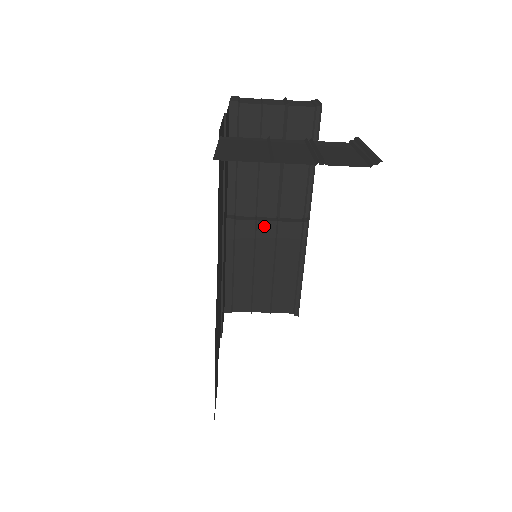
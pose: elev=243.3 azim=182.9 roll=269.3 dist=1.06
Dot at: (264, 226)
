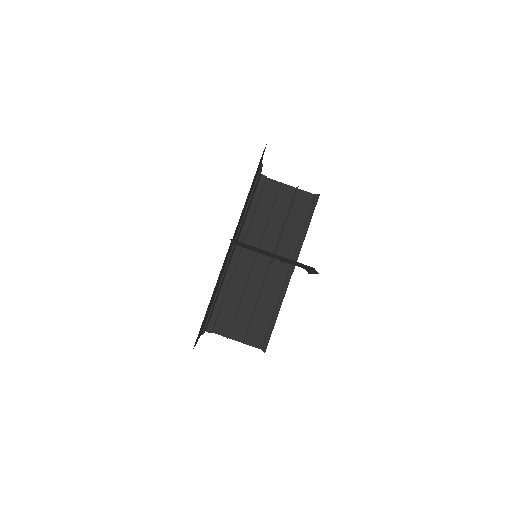
Dot at: (259, 265)
